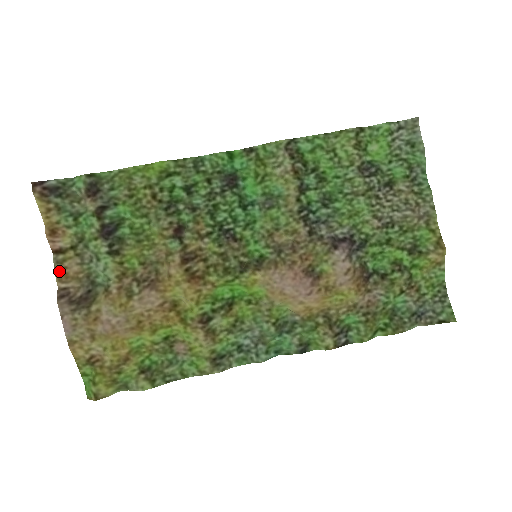
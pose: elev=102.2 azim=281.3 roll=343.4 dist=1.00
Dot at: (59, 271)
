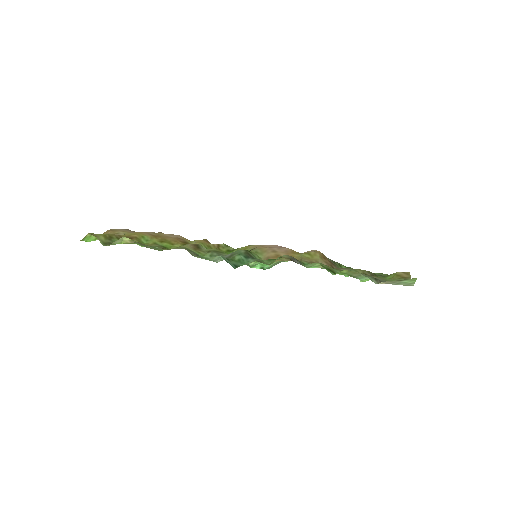
Dot at: occluded
